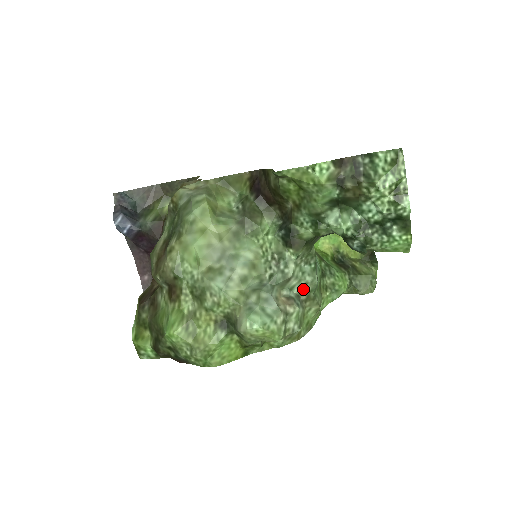
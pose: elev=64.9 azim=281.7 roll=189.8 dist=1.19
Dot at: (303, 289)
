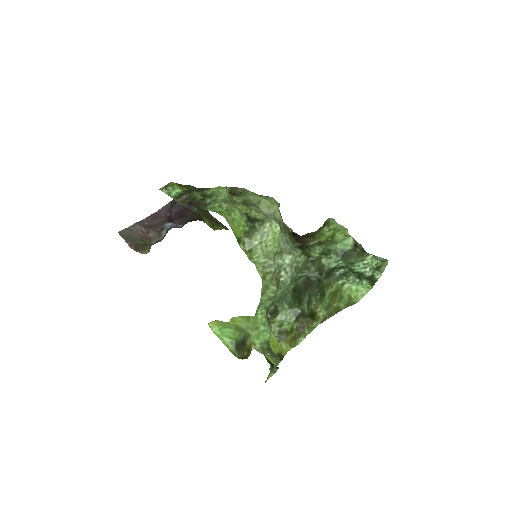
Dot at: (282, 274)
